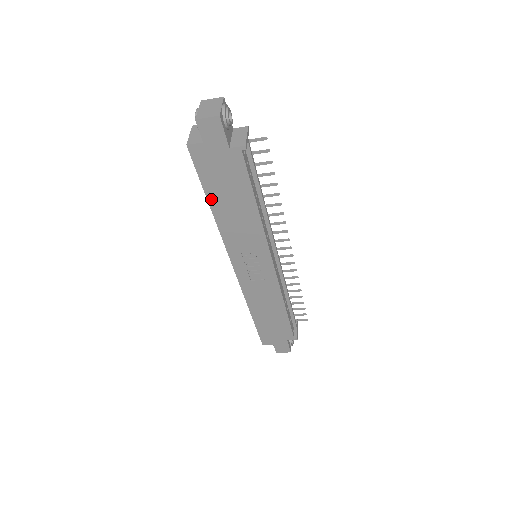
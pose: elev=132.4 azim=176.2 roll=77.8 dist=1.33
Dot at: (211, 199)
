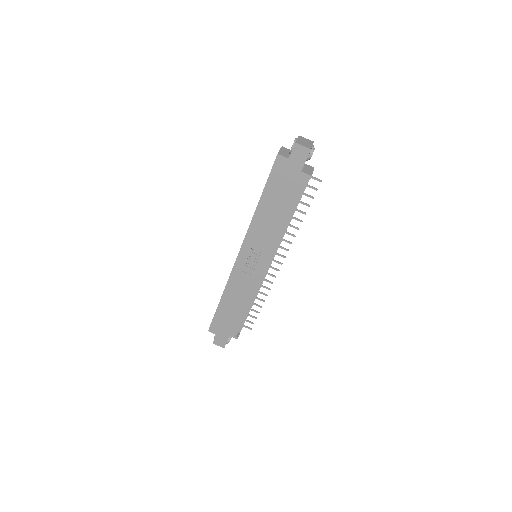
Dot at: (264, 197)
